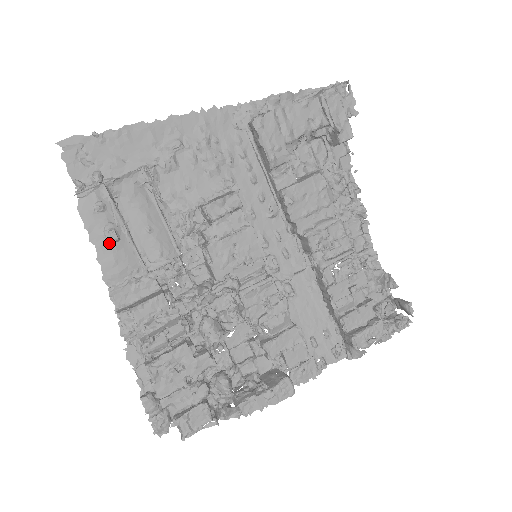
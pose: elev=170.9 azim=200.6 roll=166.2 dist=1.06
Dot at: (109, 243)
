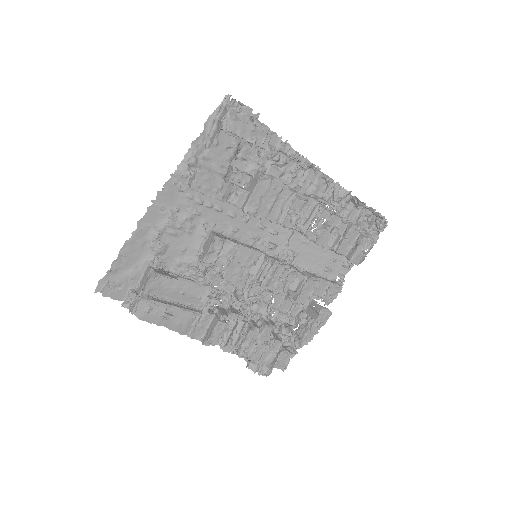
Dot at: (169, 319)
